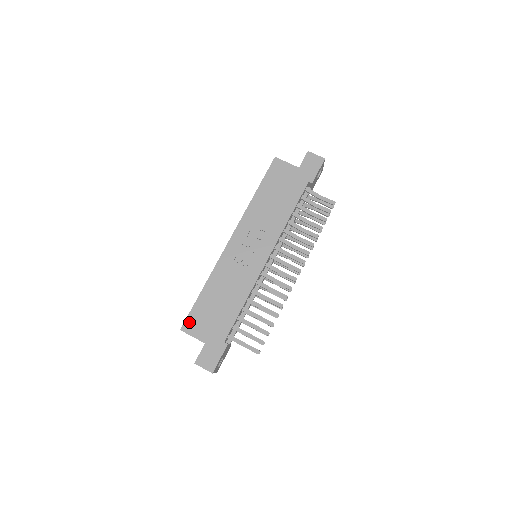
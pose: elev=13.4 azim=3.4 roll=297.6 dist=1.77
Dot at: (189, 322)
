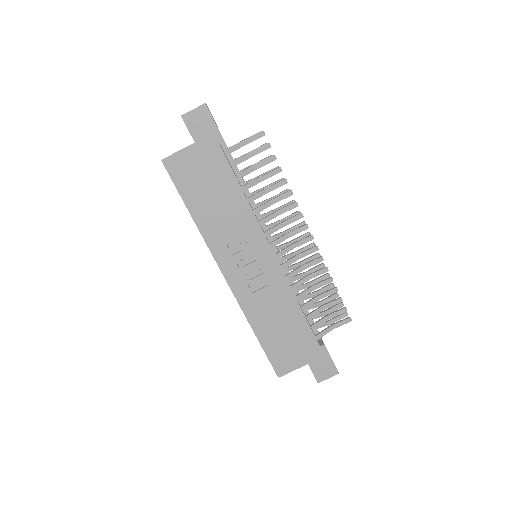
Dot at: (277, 366)
